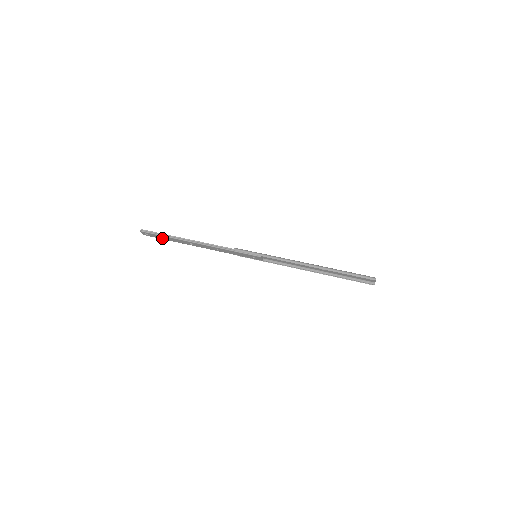
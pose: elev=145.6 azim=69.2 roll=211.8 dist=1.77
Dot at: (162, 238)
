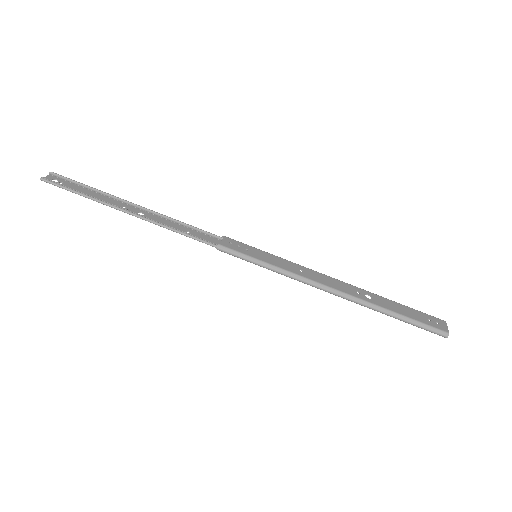
Dot at: (85, 191)
